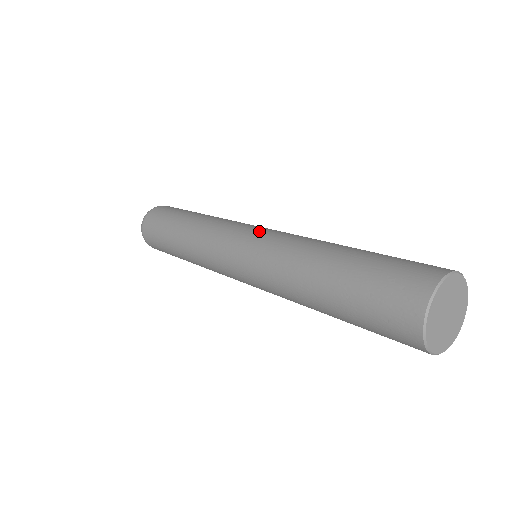
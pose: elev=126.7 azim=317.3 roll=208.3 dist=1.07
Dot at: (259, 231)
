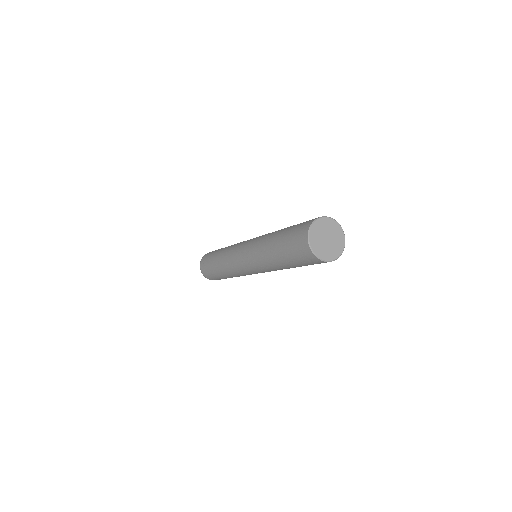
Dot at: occluded
